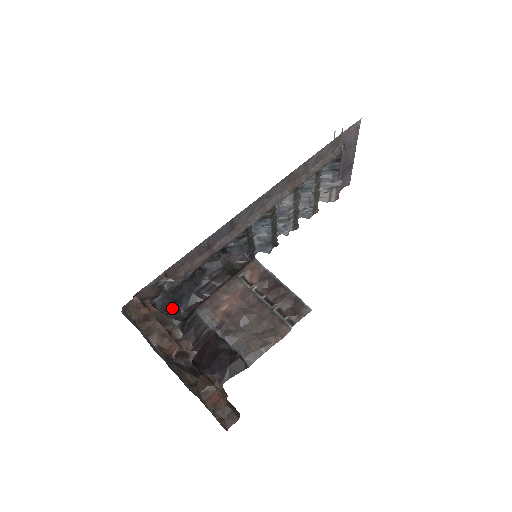
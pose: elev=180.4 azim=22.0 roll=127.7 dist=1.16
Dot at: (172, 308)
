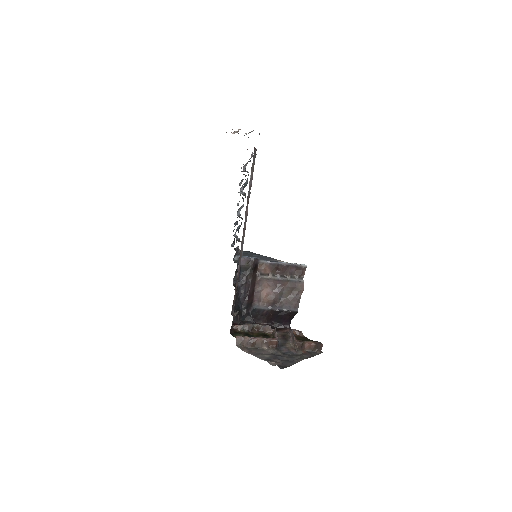
Dot at: (239, 314)
